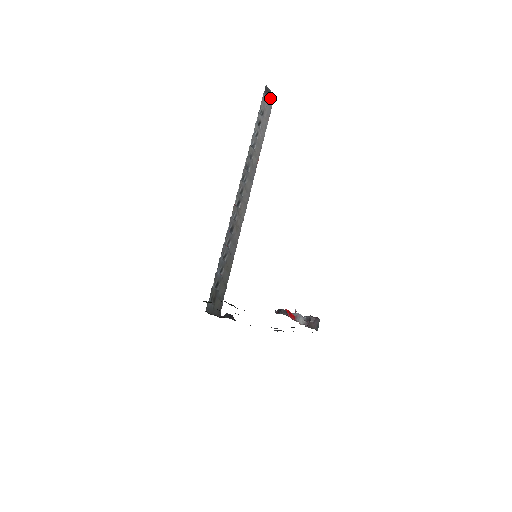
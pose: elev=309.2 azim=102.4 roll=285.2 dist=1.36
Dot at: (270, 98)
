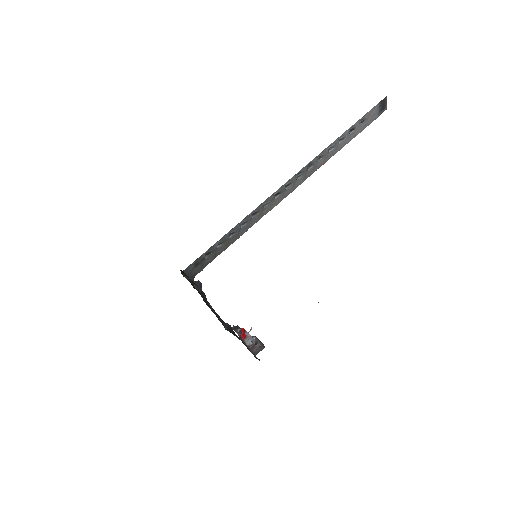
Dot at: (381, 109)
